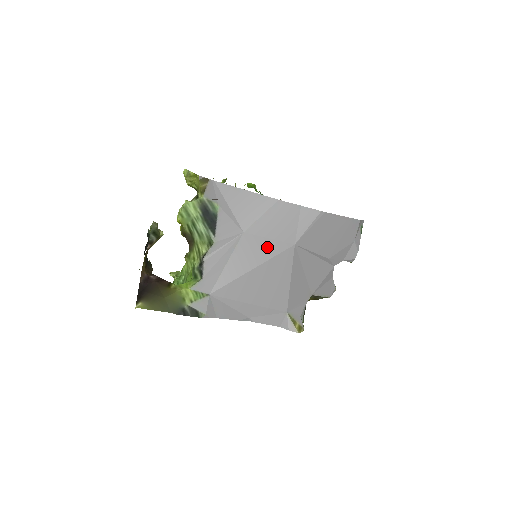
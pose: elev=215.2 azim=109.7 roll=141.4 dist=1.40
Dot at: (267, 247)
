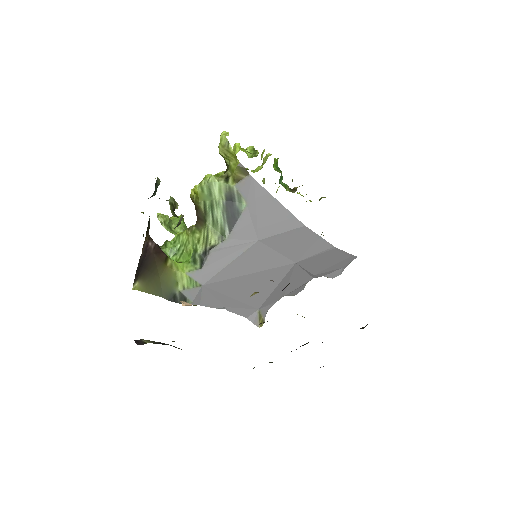
Dot at: (272, 259)
